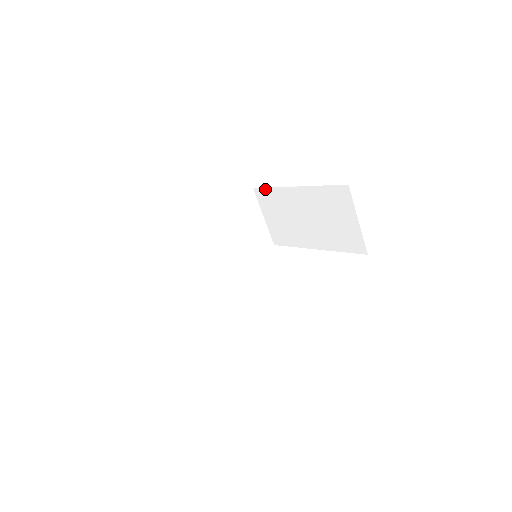
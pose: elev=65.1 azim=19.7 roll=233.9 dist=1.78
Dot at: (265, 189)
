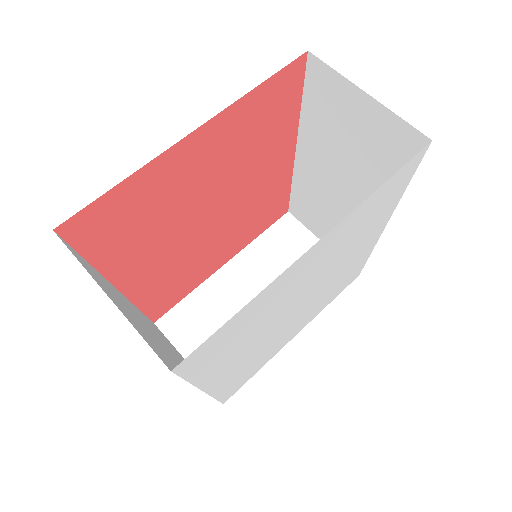
Dot at: (177, 306)
